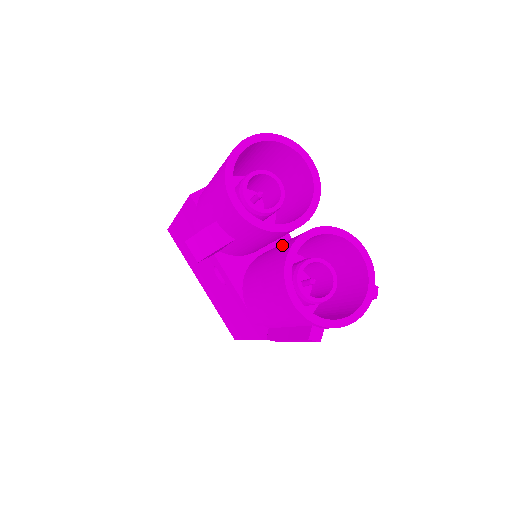
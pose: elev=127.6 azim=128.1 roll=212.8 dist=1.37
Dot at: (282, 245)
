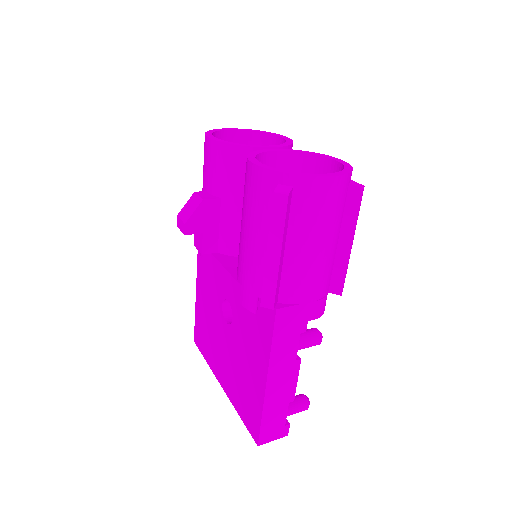
Dot at: occluded
